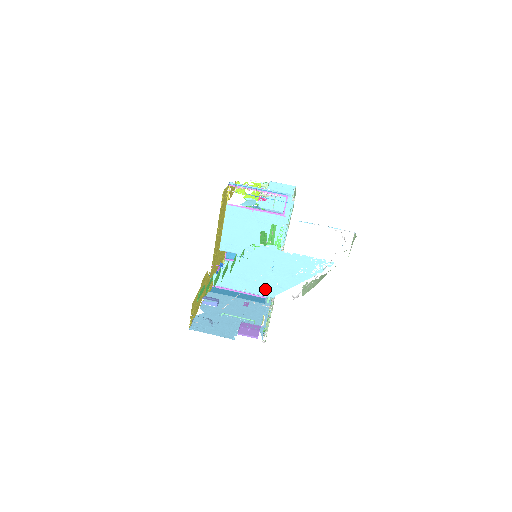
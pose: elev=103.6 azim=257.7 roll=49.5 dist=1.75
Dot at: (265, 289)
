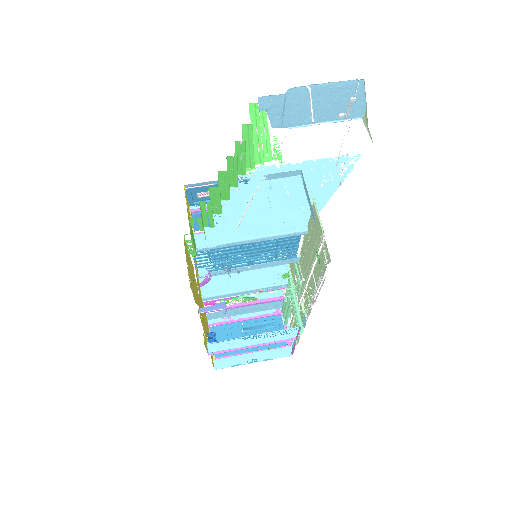
Dot at: (289, 222)
